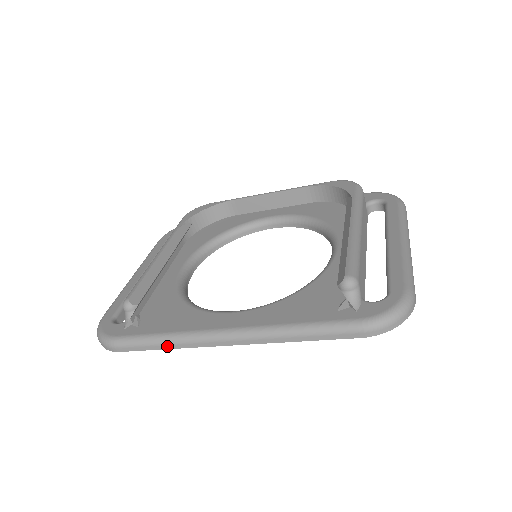
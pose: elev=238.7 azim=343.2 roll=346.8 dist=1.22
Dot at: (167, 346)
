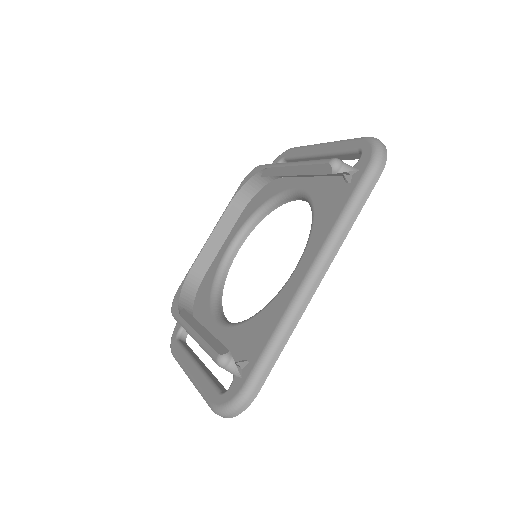
Dot at: (286, 337)
